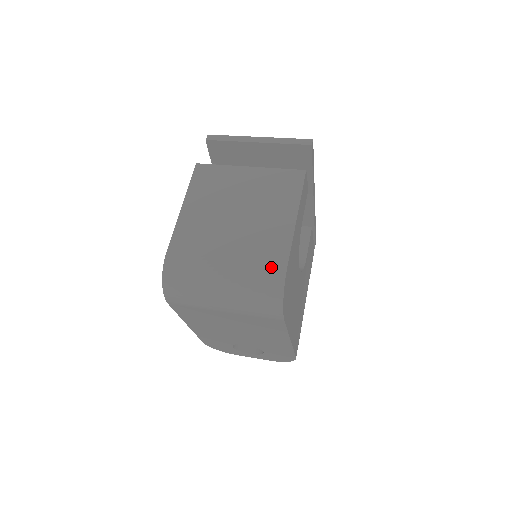
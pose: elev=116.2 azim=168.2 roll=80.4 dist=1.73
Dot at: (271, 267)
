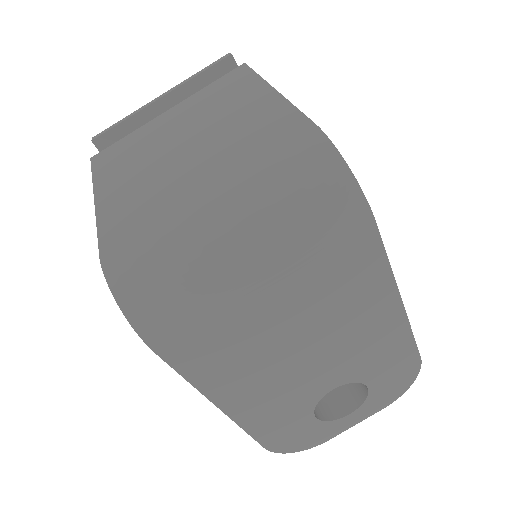
Dot at: (290, 141)
